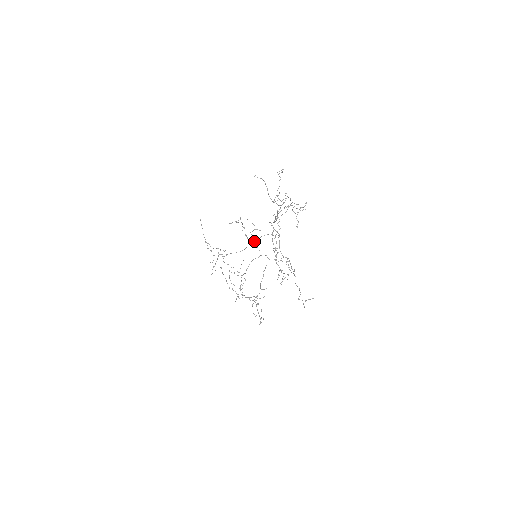
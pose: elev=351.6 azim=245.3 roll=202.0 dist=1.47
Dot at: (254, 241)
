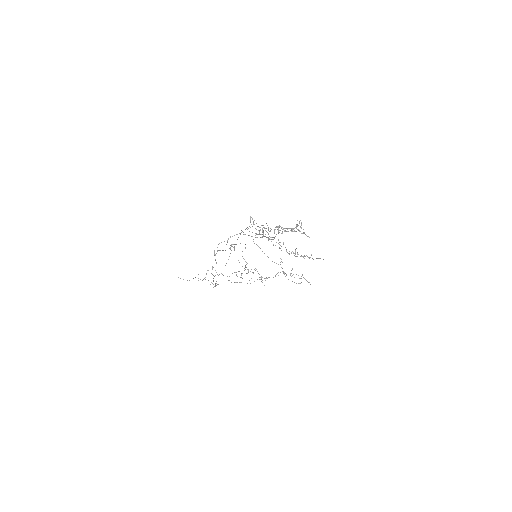
Dot at: (234, 246)
